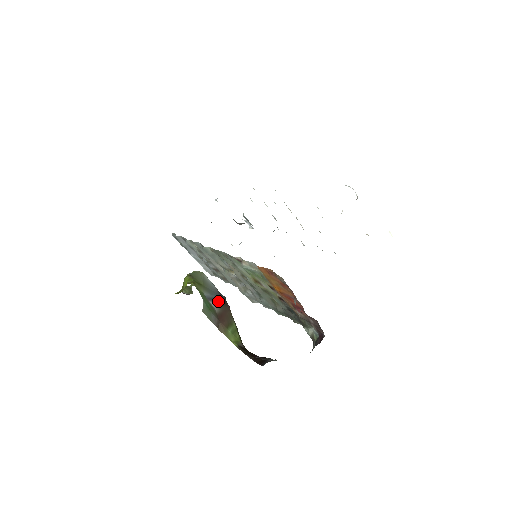
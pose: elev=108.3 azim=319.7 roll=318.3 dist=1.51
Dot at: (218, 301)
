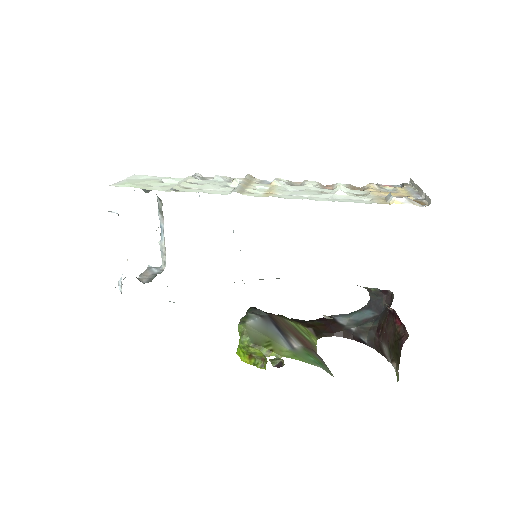
Dot at: (282, 331)
